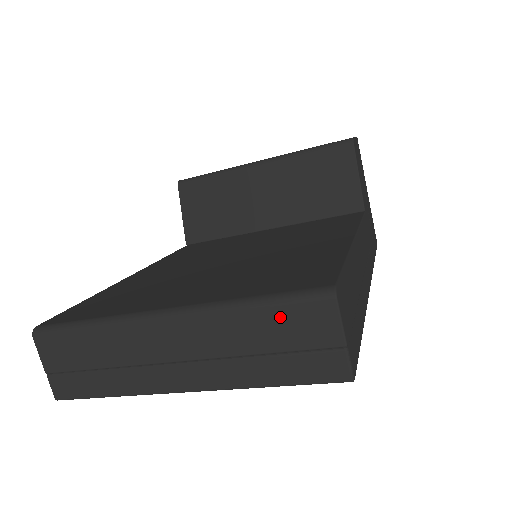
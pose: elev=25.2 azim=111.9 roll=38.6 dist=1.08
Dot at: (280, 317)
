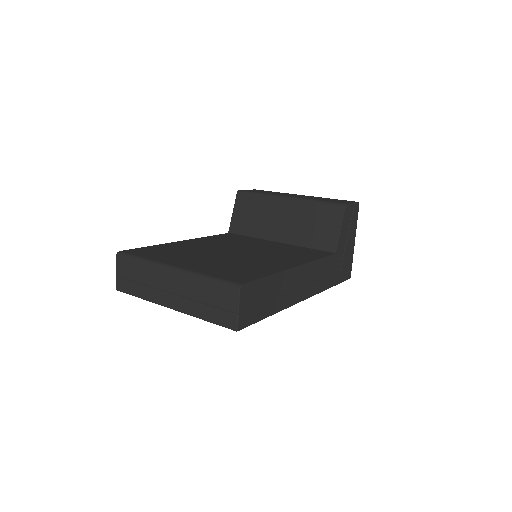
Dot at: (216, 289)
